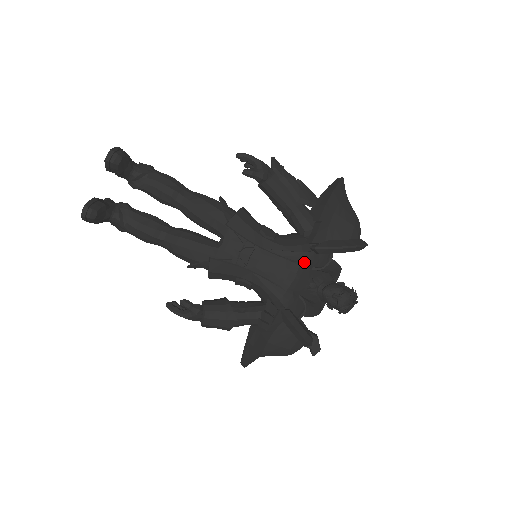
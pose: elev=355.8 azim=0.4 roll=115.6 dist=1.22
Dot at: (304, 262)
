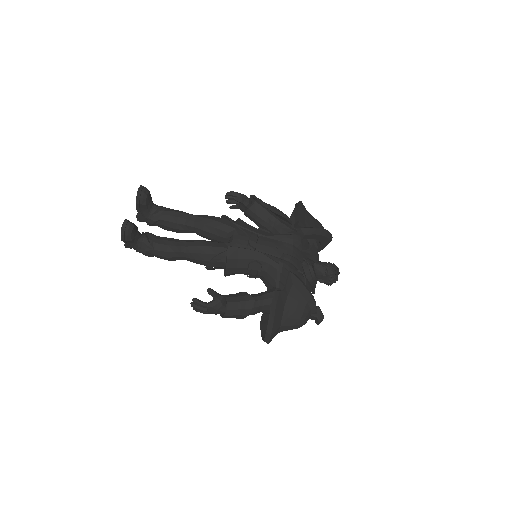
Dot at: (296, 243)
